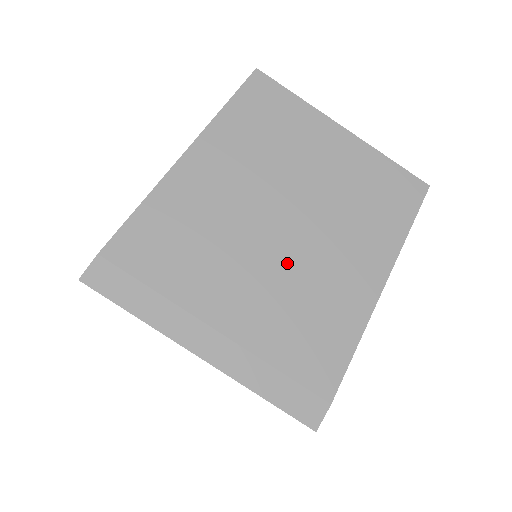
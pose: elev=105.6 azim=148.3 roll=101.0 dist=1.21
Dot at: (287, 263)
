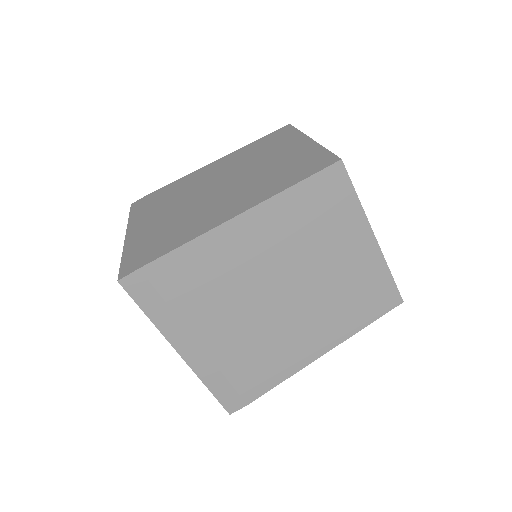
Dot at: (271, 319)
